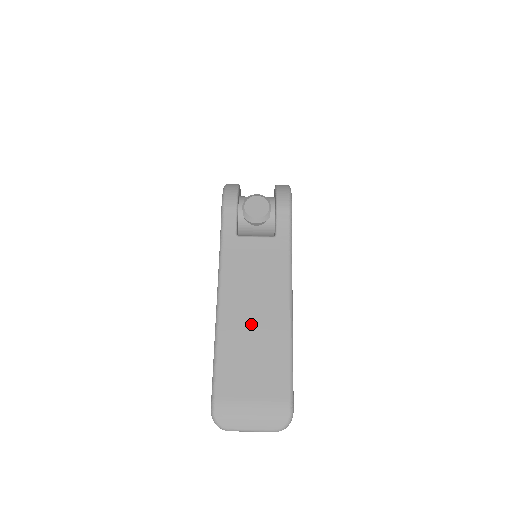
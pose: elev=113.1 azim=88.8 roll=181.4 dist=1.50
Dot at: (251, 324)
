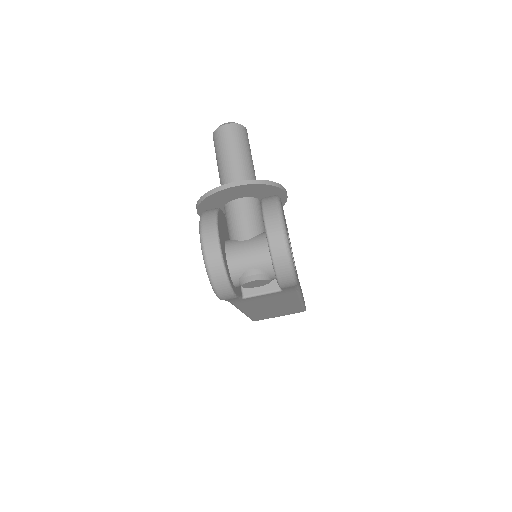
Dot at: (271, 309)
